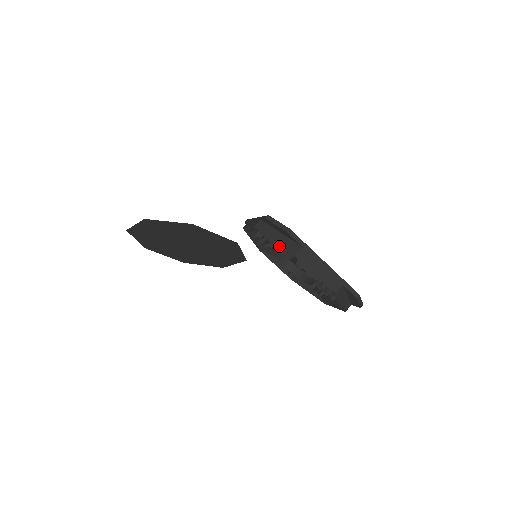
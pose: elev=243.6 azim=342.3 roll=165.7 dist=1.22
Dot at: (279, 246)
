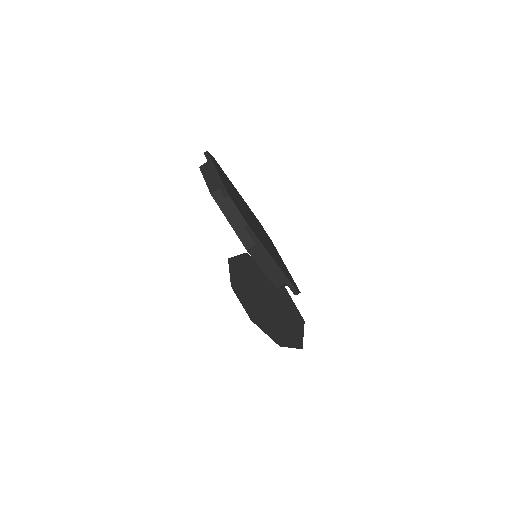
Dot at: occluded
